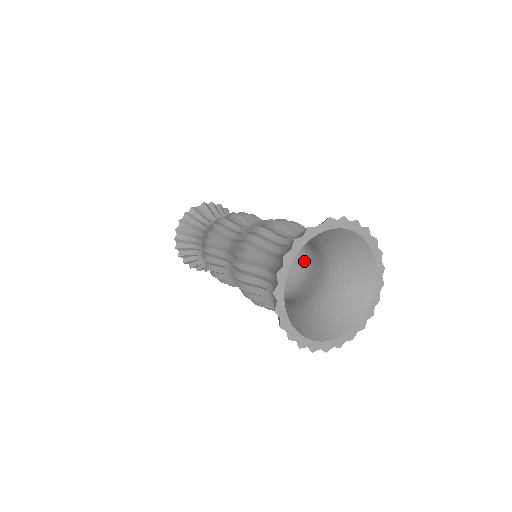
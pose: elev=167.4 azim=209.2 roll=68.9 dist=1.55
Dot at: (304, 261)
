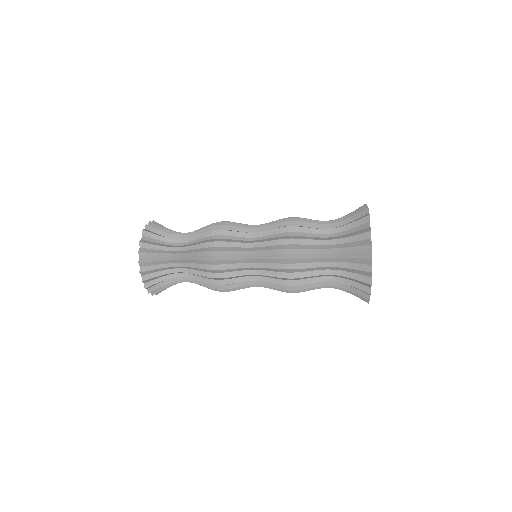
Dot at: occluded
